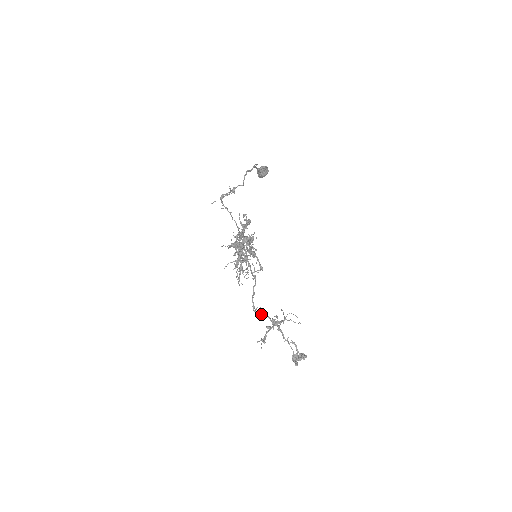
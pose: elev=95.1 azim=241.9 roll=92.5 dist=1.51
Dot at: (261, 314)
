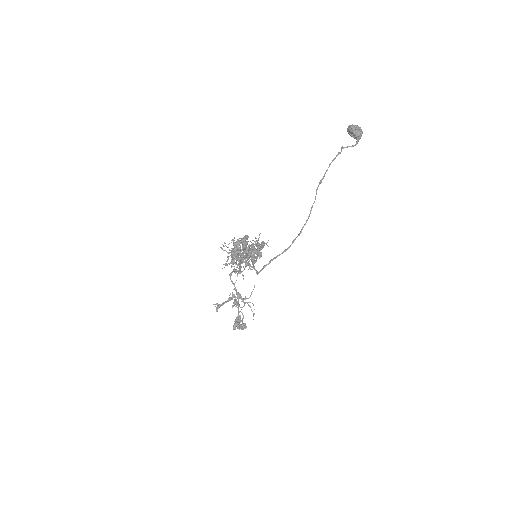
Dot at: (233, 284)
